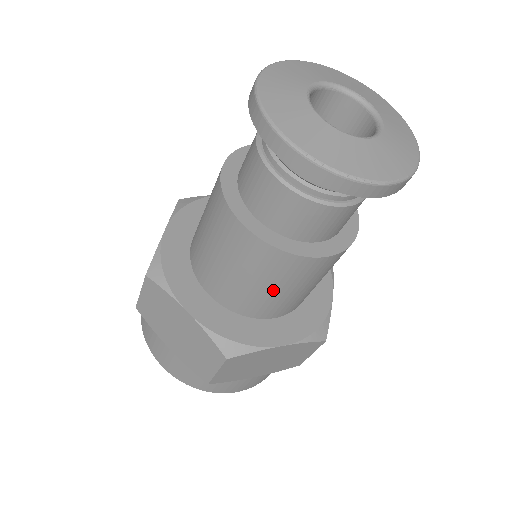
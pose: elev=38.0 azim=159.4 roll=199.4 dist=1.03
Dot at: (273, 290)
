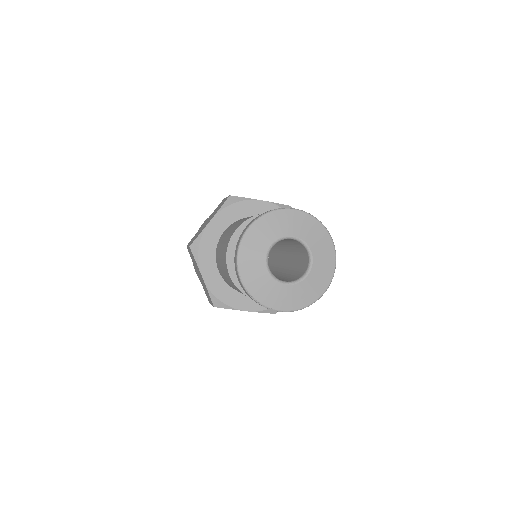
Dot at: occluded
